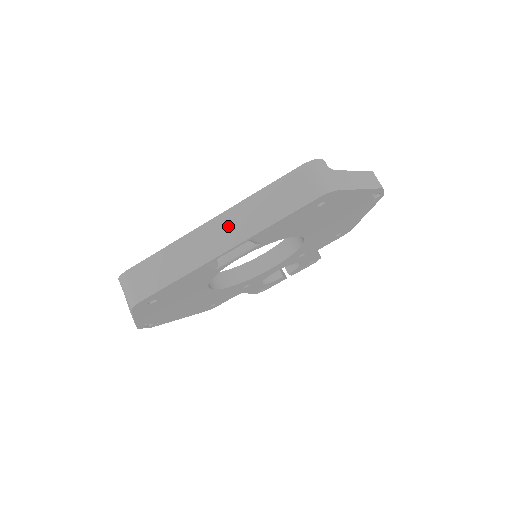
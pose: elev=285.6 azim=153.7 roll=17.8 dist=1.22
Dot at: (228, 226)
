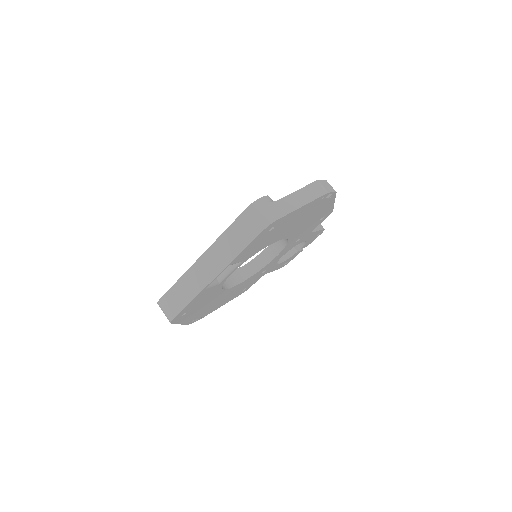
Dot at: (212, 260)
